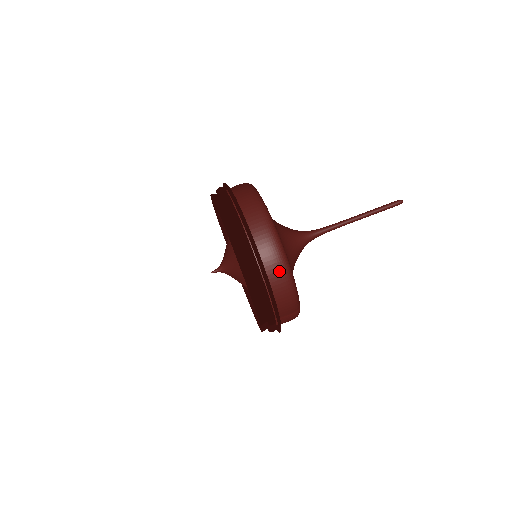
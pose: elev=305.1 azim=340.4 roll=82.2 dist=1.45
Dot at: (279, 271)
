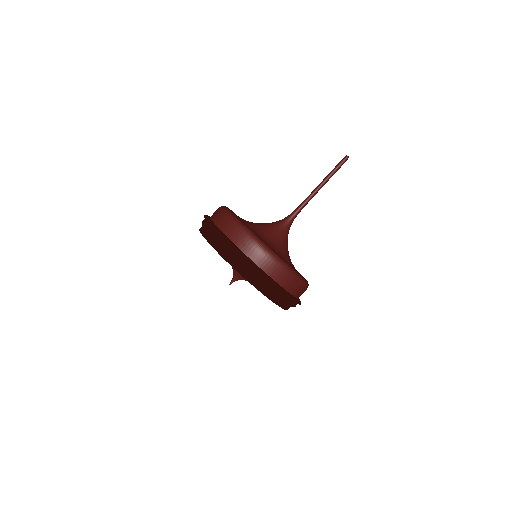
Dot at: (291, 282)
